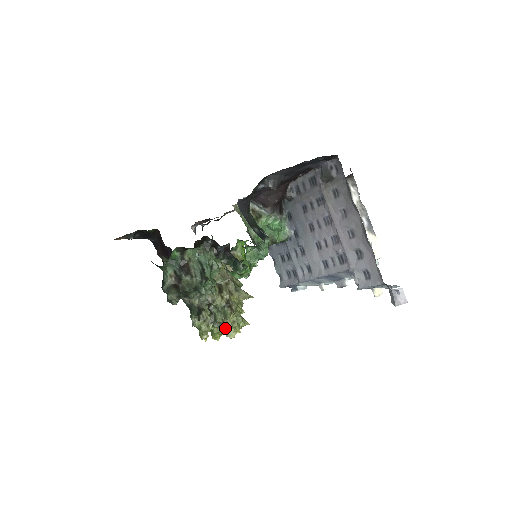
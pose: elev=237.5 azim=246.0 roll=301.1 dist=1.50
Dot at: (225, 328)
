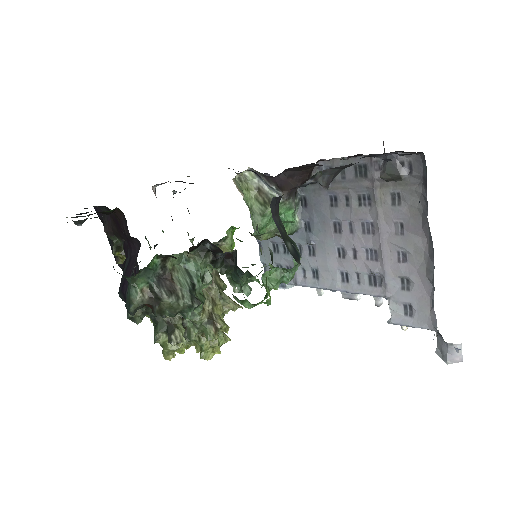
Dot at: occluded
